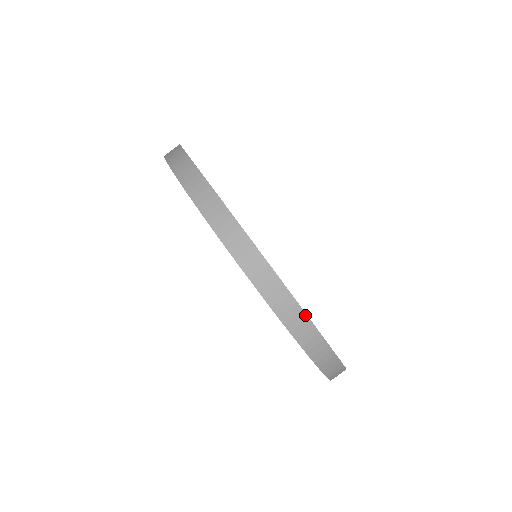
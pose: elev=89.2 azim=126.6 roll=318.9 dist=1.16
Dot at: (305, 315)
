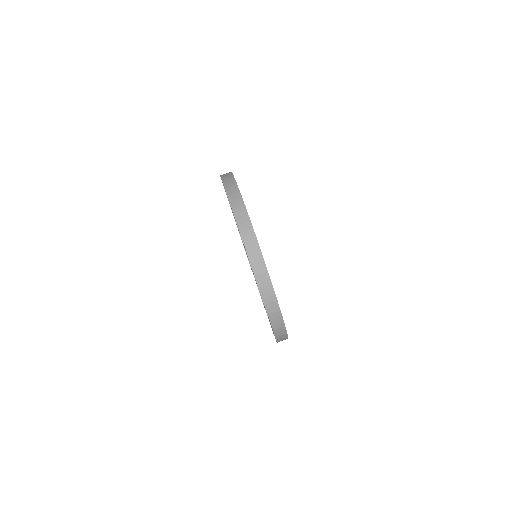
Dot at: (286, 333)
